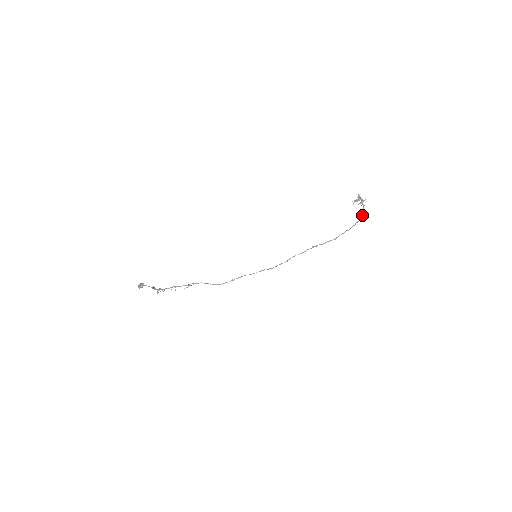
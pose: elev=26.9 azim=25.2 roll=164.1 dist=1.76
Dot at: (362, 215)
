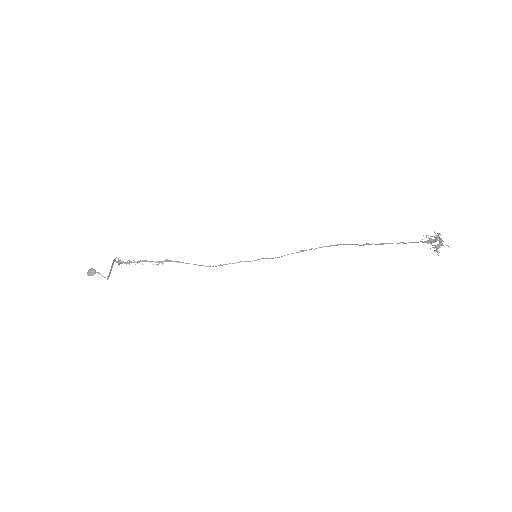
Dot at: (433, 241)
